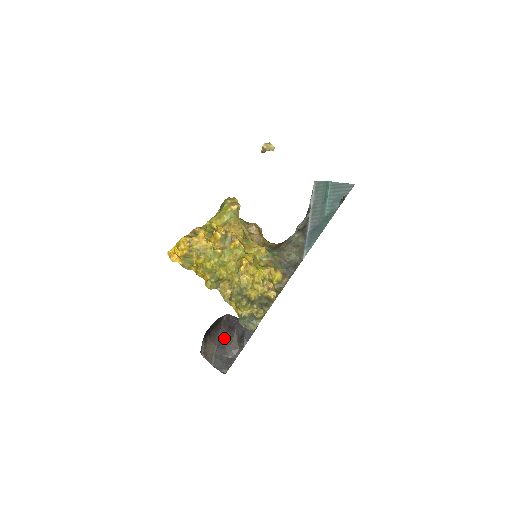
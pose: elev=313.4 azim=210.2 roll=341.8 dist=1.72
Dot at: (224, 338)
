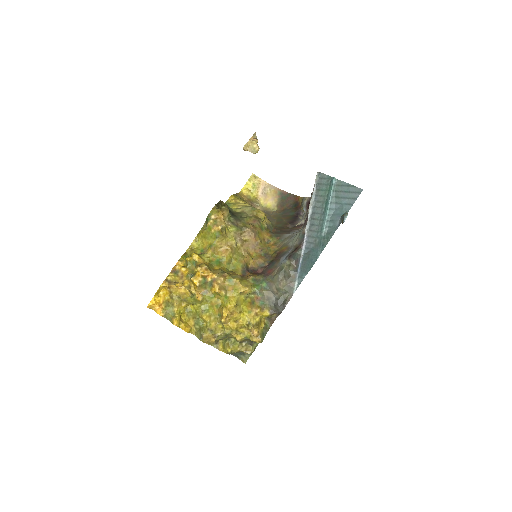
Dot at: occluded
